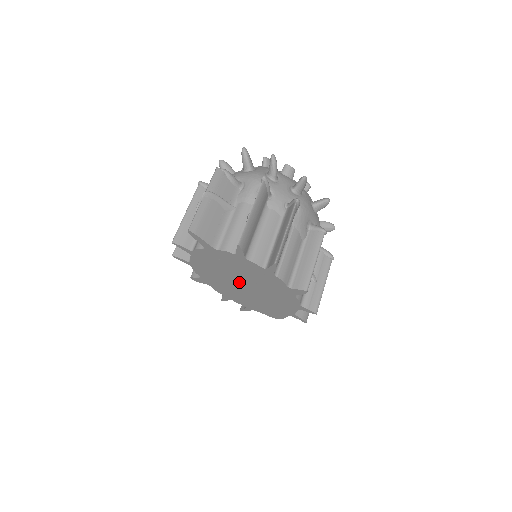
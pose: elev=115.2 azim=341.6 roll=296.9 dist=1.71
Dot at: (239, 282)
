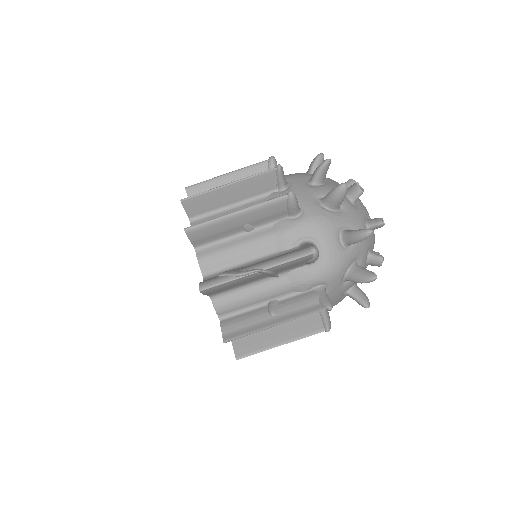
Dot at: occluded
